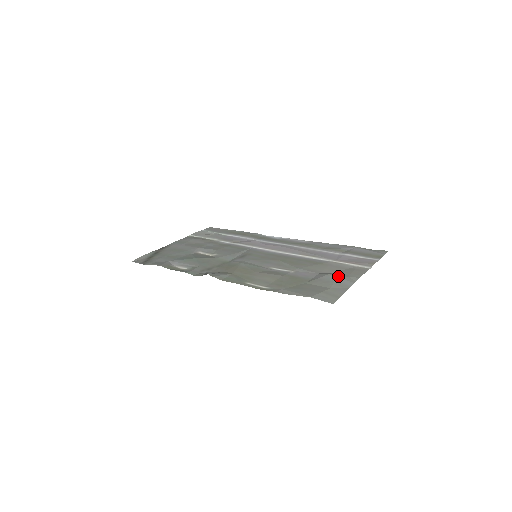
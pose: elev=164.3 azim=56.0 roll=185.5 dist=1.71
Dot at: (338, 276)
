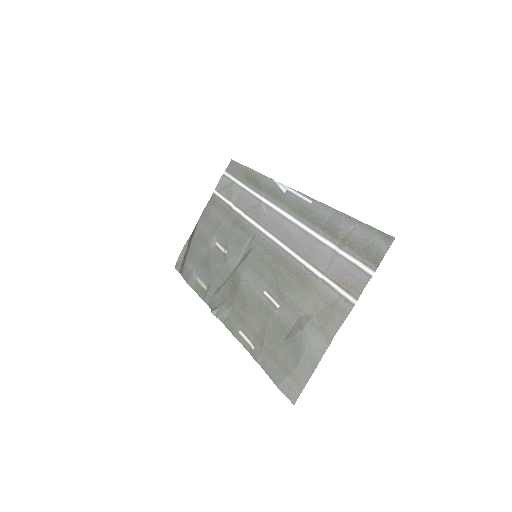
Dot at: (311, 335)
